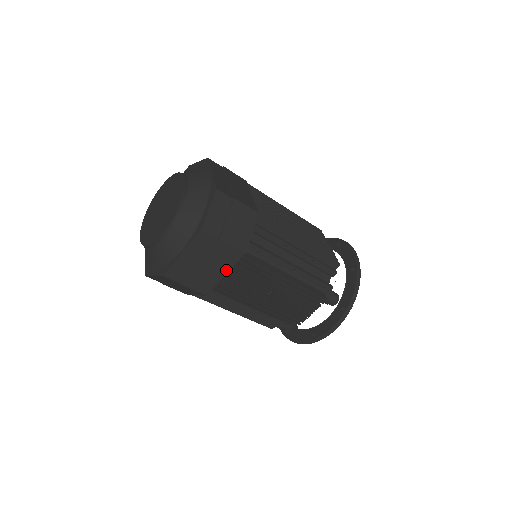
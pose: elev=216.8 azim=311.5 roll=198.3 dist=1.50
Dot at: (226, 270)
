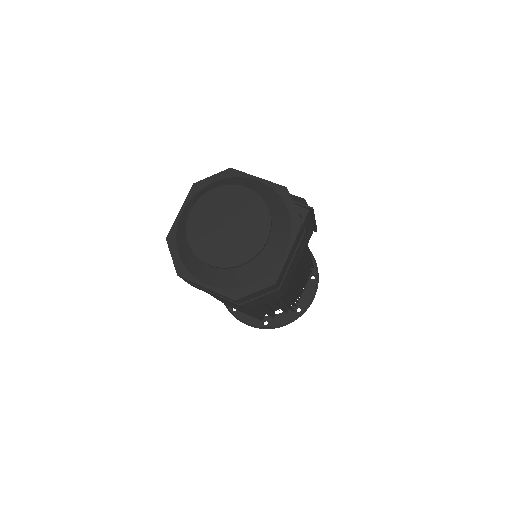
Dot at: occluded
